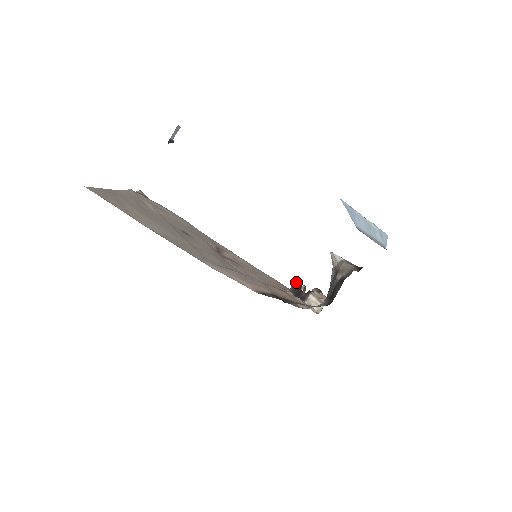
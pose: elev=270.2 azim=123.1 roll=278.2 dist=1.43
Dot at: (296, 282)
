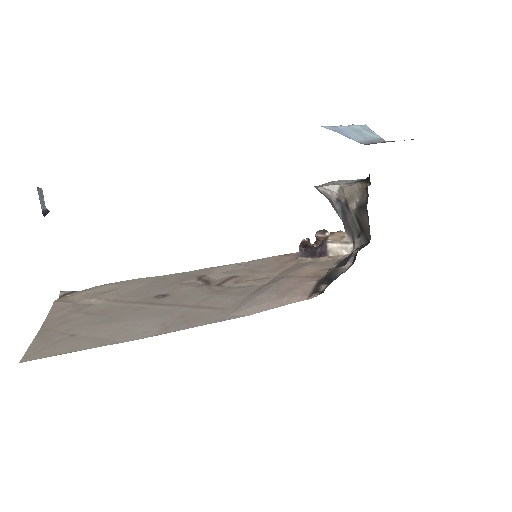
Dot at: (300, 243)
